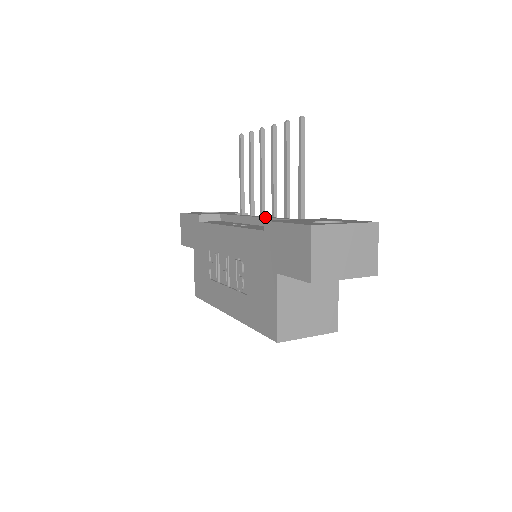
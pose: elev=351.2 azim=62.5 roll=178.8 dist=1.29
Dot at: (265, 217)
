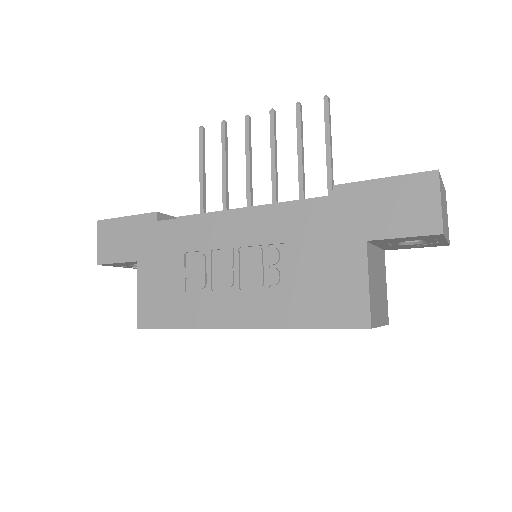
Dot at: occluded
